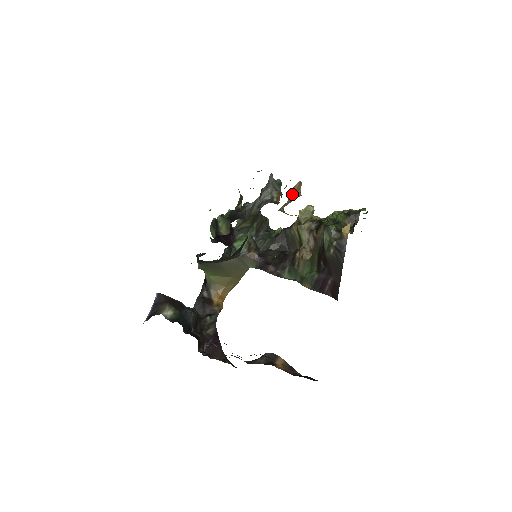
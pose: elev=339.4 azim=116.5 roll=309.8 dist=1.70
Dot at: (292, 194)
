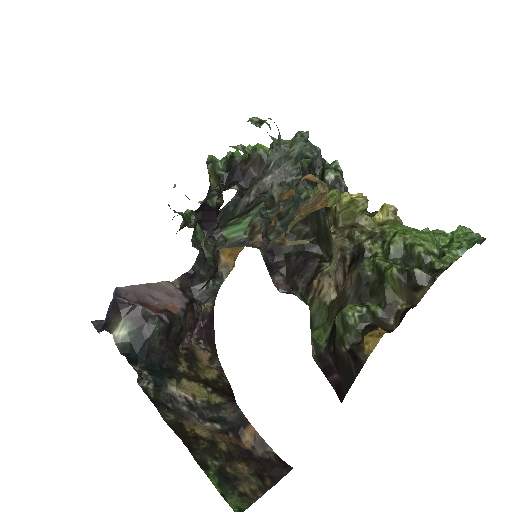
Dot at: (302, 210)
